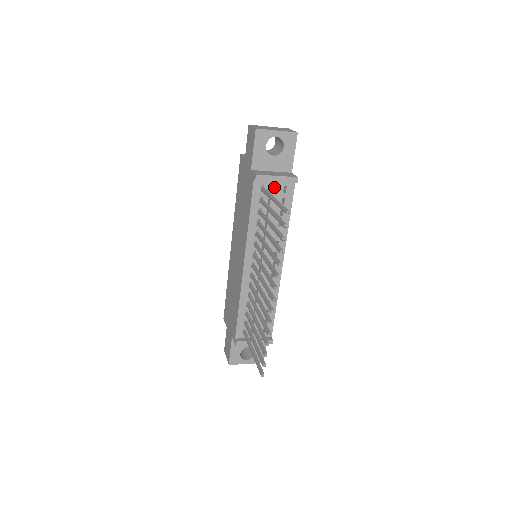
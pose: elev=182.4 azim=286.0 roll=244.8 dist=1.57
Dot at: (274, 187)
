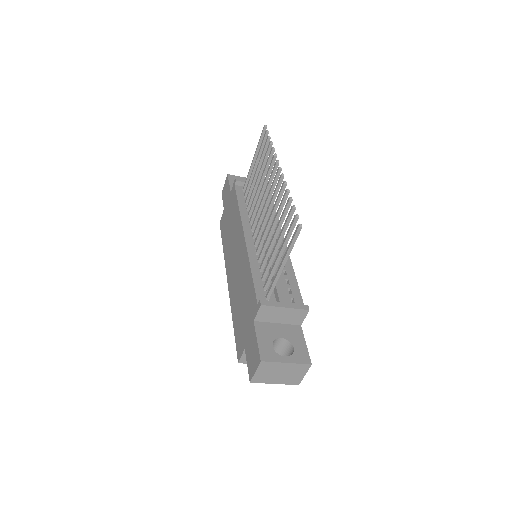
Dot at: occluded
